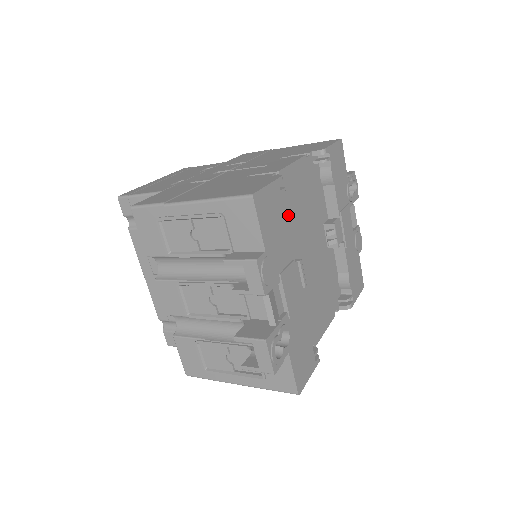
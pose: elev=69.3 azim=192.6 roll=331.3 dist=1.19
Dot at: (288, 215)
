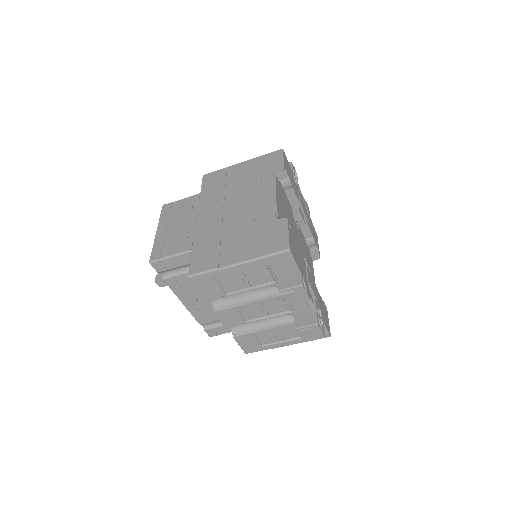
Dot at: occluded
